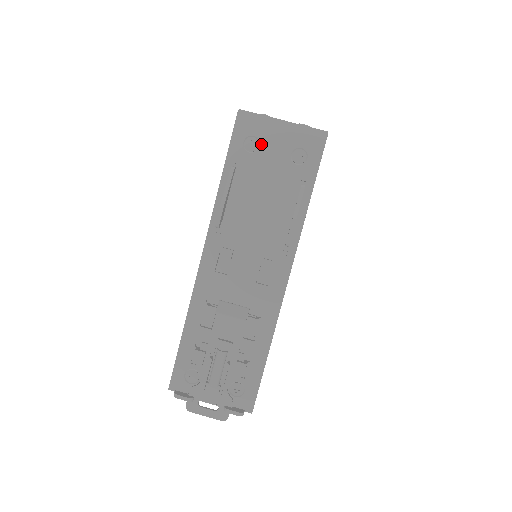
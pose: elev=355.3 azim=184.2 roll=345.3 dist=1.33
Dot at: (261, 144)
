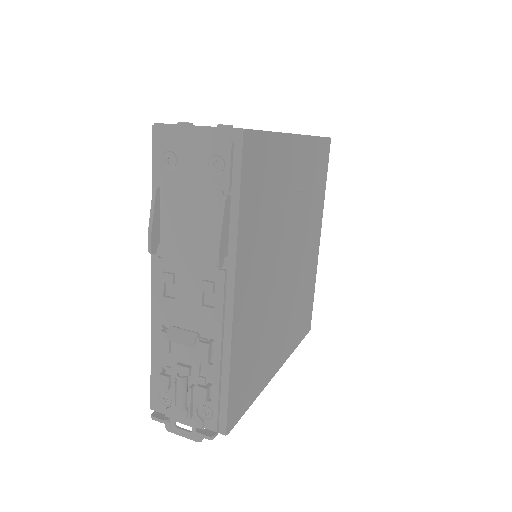
Dot at: (178, 158)
